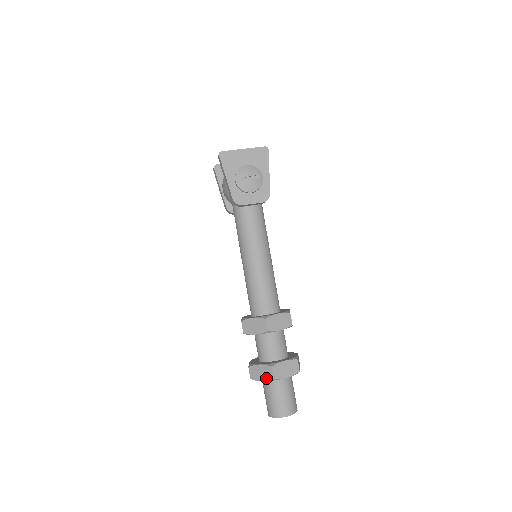
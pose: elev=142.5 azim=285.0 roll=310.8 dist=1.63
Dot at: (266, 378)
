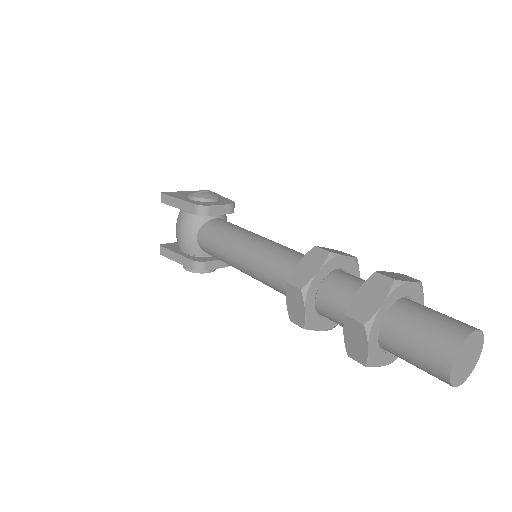
Dot at: (383, 292)
